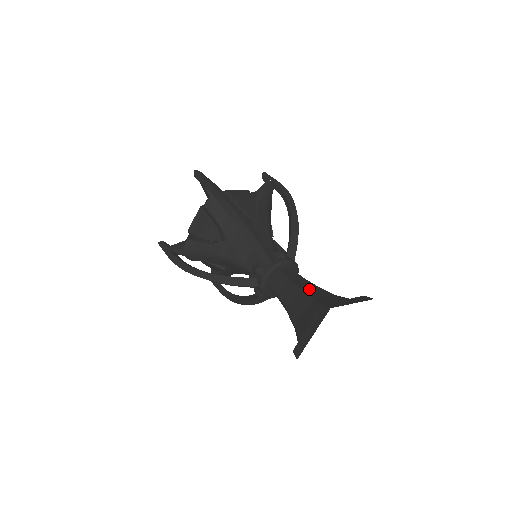
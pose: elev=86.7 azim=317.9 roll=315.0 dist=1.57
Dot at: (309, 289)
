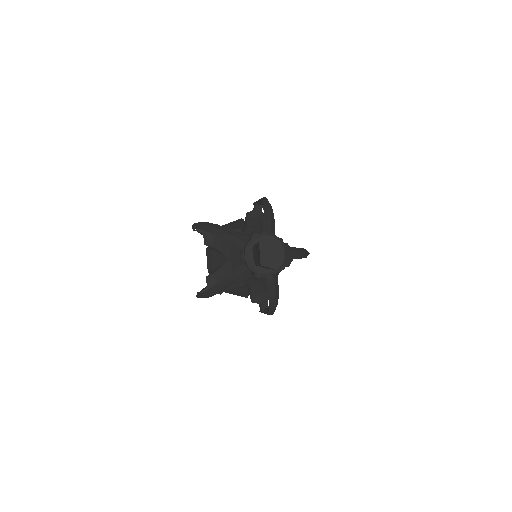
Dot at: occluded
